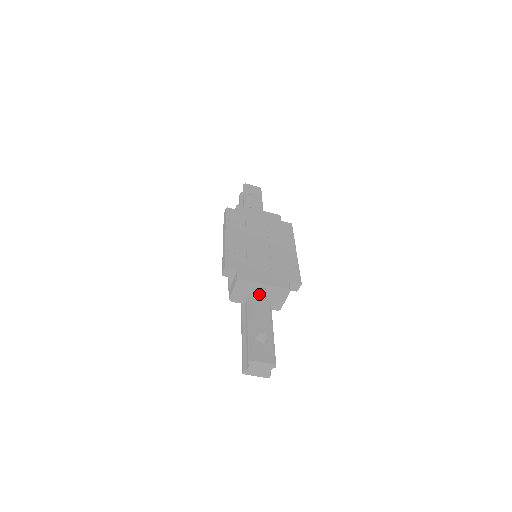
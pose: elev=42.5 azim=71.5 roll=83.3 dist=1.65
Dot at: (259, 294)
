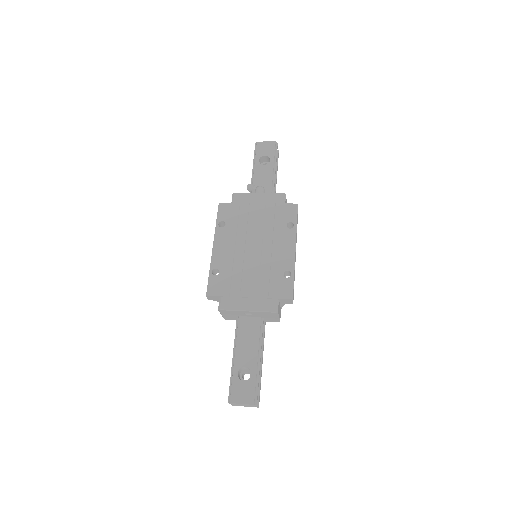
Dot at: (248, 315)
